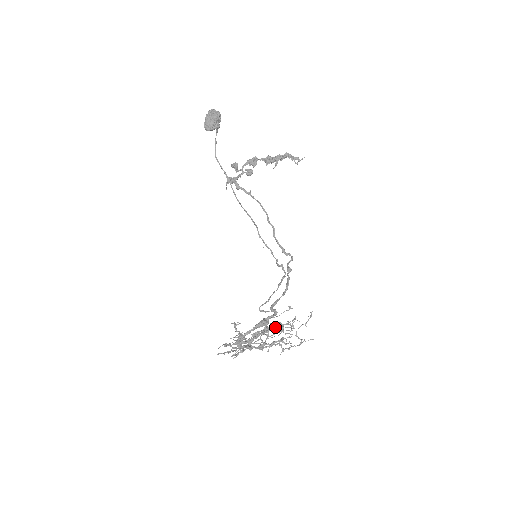
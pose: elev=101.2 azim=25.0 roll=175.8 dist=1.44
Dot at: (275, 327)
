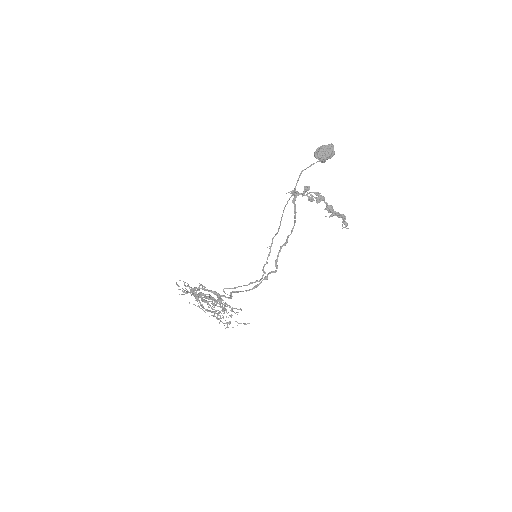
Dot at: (222, 307)
